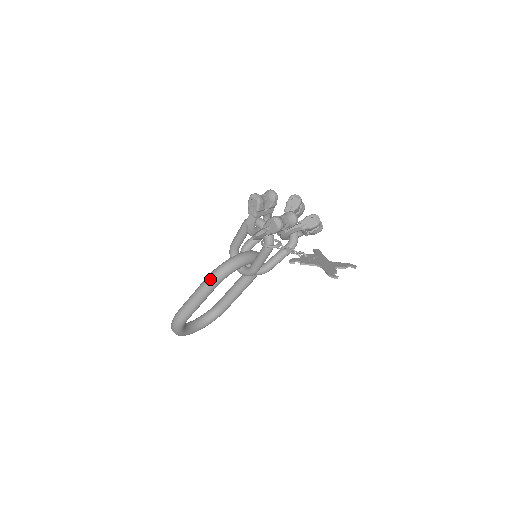
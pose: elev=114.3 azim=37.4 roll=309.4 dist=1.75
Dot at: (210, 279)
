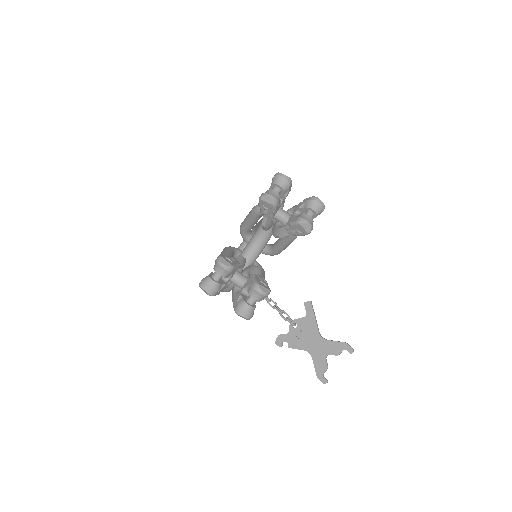
Dot at: occluded
